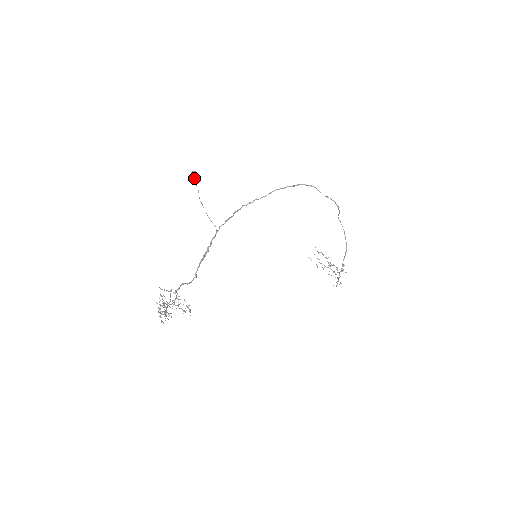
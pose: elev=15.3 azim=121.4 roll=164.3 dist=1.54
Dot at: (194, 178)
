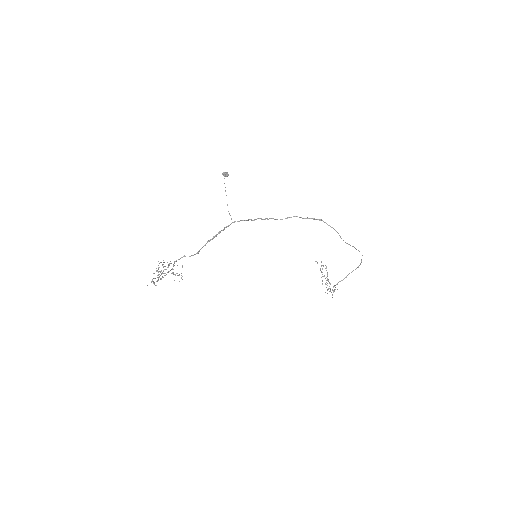
Dot at: occluded
